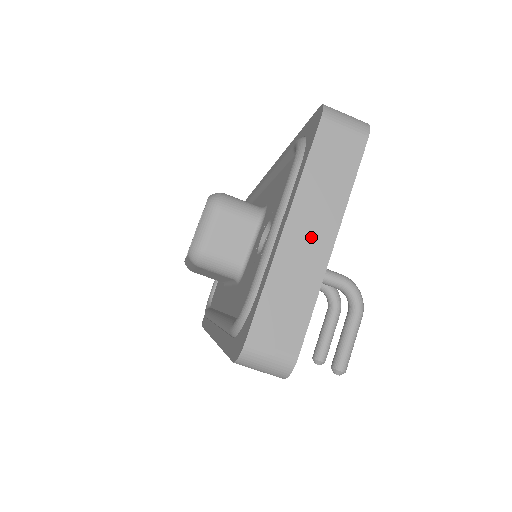
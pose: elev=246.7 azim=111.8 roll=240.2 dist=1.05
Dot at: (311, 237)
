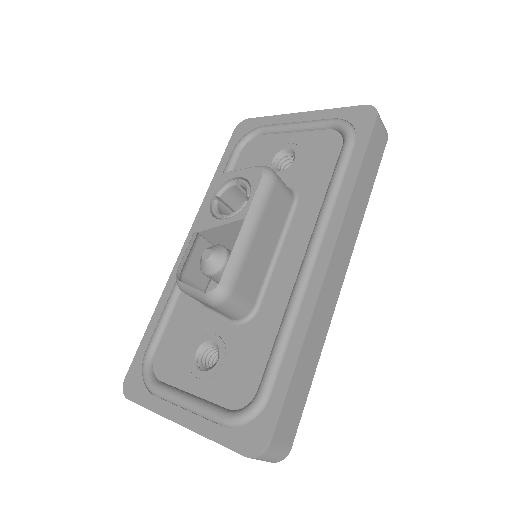
Dot at: occluded
